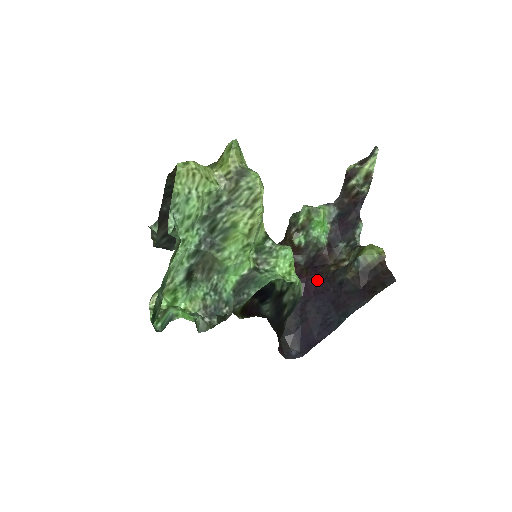
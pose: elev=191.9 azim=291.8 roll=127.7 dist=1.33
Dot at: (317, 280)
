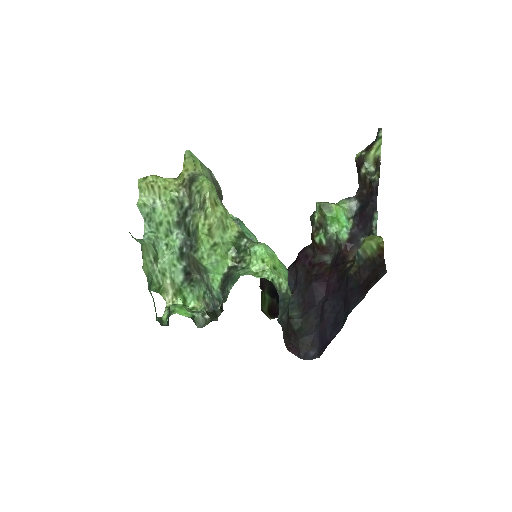
Dot at: (336, 278)
